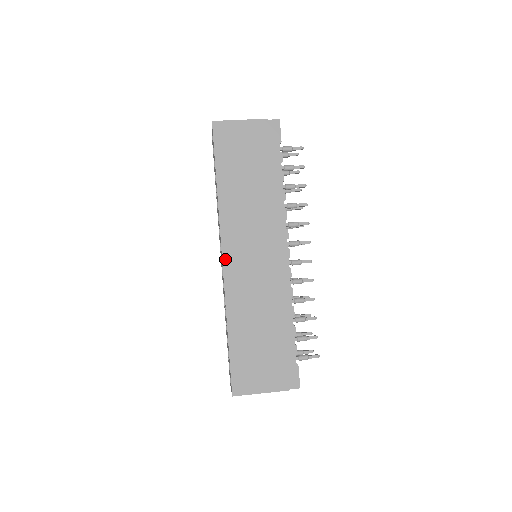
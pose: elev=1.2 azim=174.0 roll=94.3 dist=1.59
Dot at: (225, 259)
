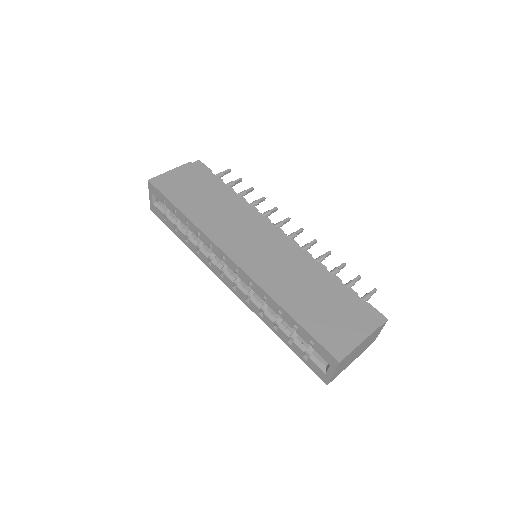
Dot at: (233, 258)
